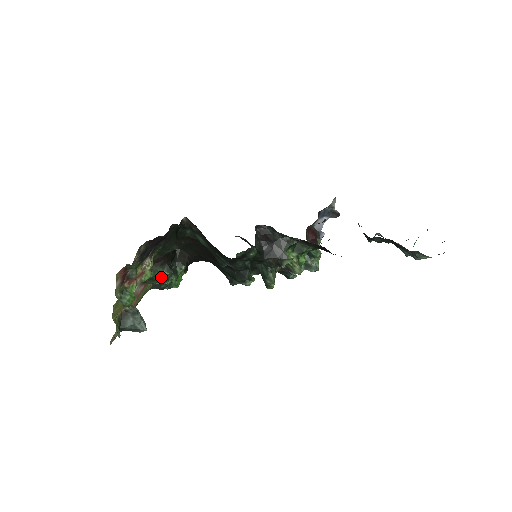
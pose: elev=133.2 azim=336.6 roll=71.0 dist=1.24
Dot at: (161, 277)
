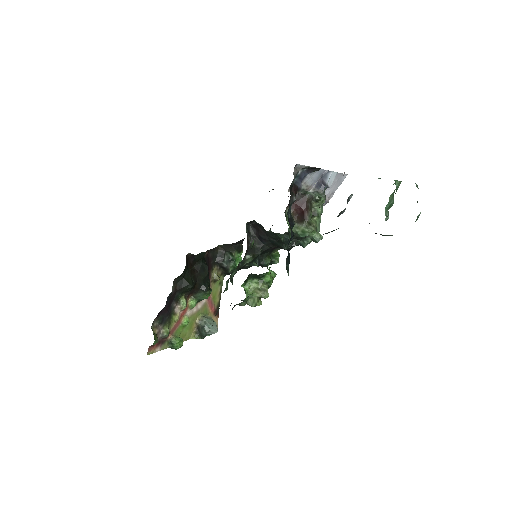
Dot at: (204, 297)
